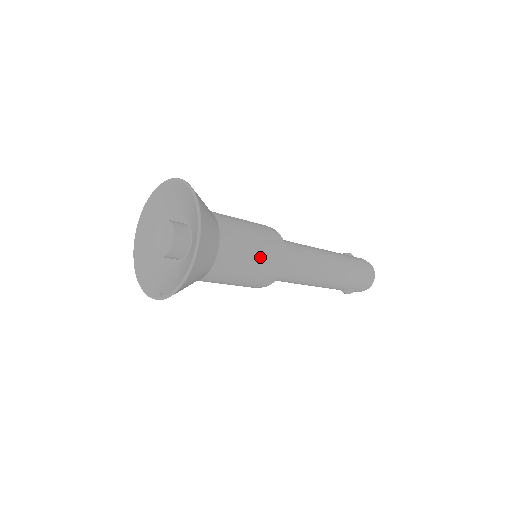
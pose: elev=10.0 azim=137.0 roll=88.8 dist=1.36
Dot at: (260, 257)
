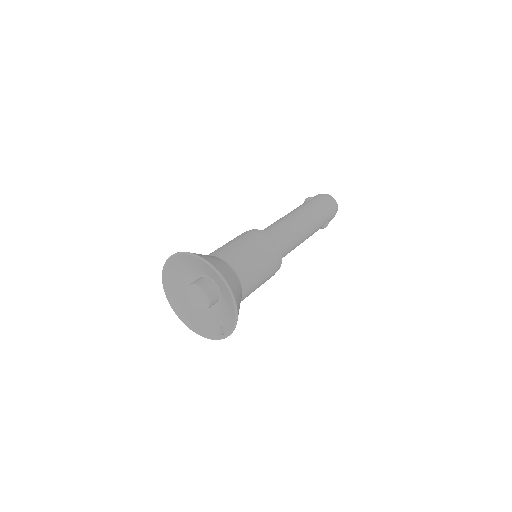
Dot at: (265, 261)
